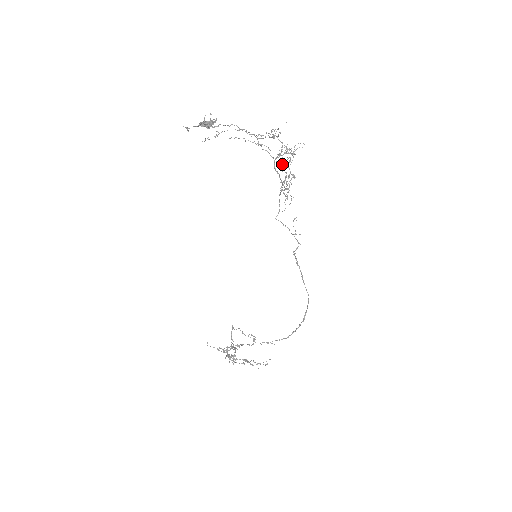
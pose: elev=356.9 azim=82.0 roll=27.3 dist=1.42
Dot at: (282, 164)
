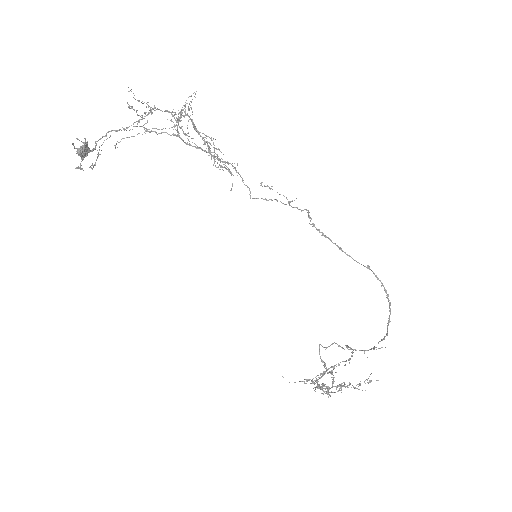
Dot at: (186, 135)
